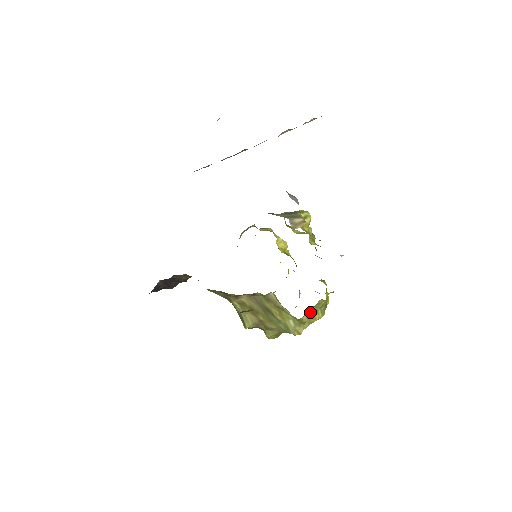
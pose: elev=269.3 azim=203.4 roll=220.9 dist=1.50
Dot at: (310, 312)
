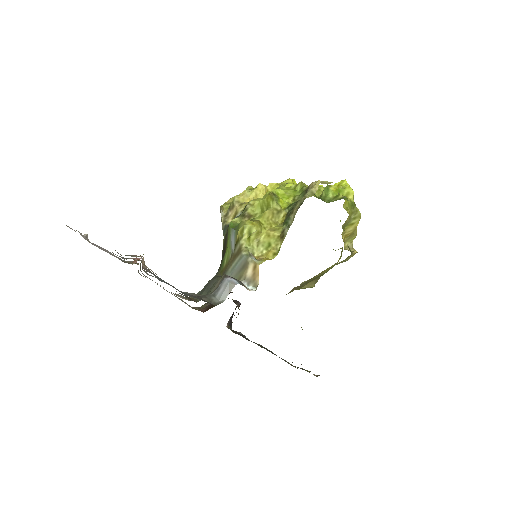
Dot at: (346, 233)
